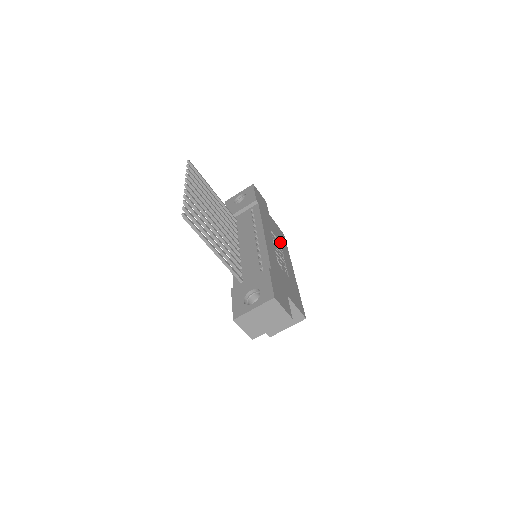
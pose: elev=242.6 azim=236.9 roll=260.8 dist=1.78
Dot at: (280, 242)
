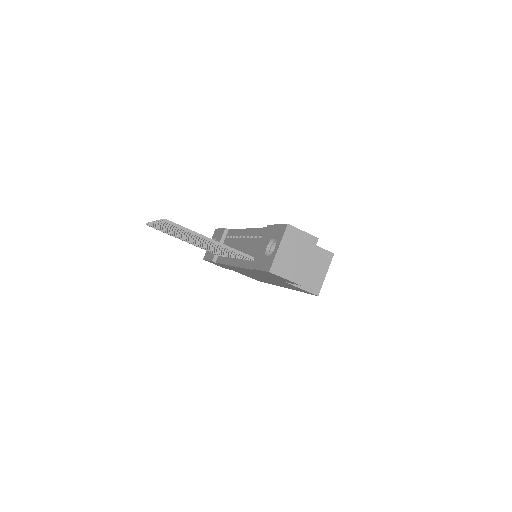
Dot at: occluded
